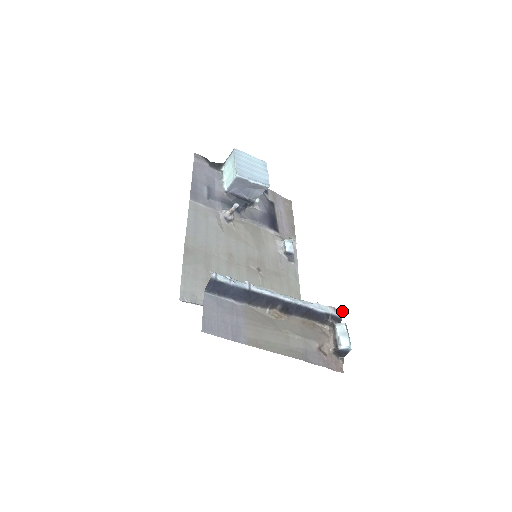
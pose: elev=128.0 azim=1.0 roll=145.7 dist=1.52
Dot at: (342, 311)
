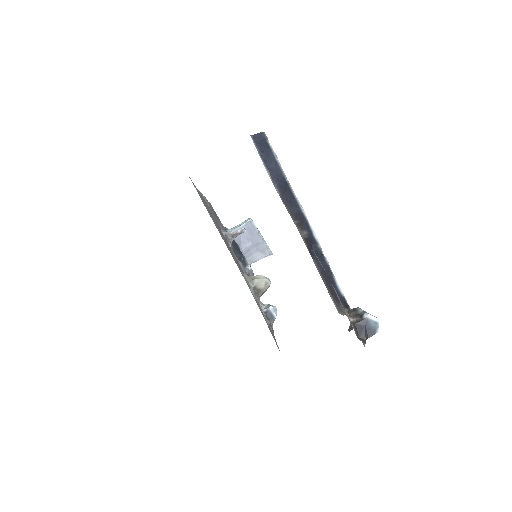
Dot at: occluded
